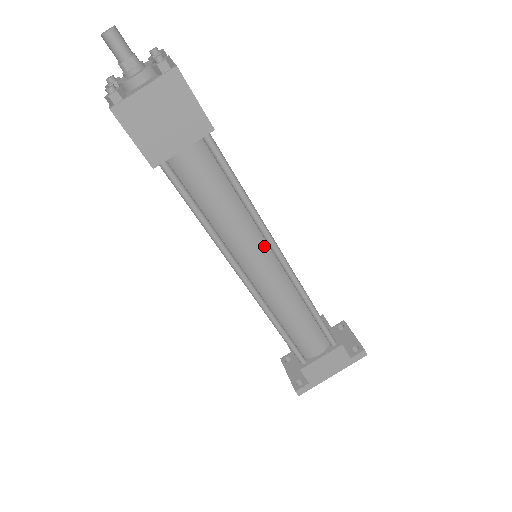
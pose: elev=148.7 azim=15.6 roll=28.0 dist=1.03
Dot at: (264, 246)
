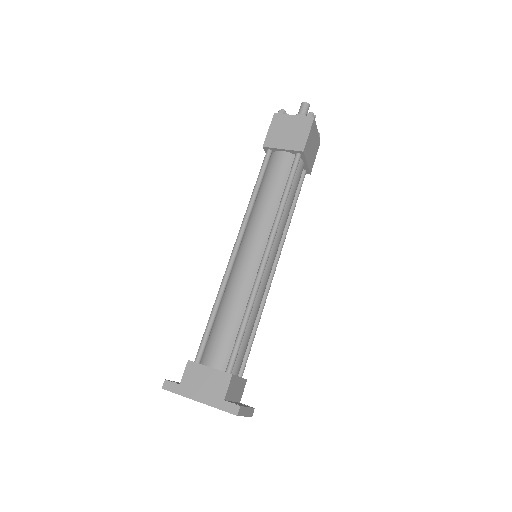
Dot at: (265, 238)
